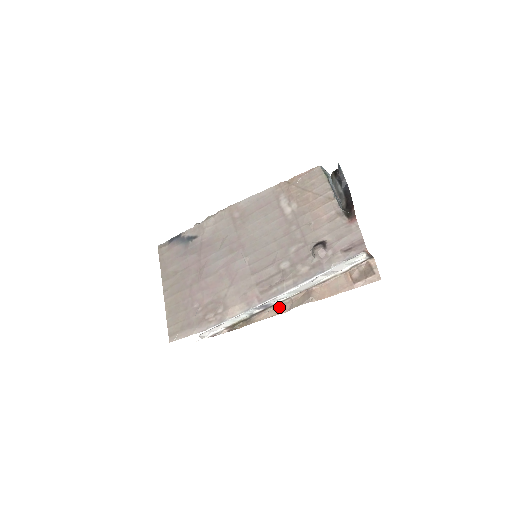
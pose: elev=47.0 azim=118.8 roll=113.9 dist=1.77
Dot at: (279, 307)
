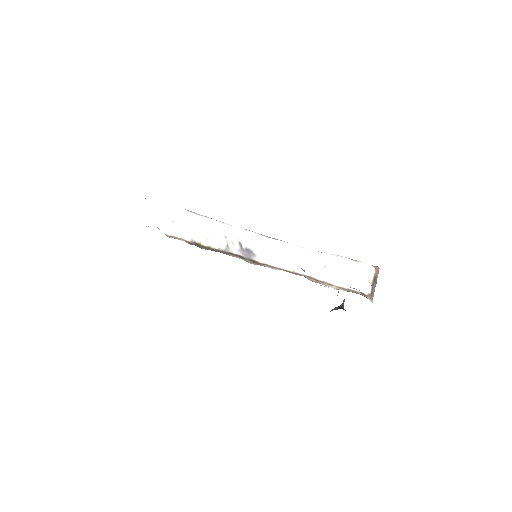
Dot at: occluded
